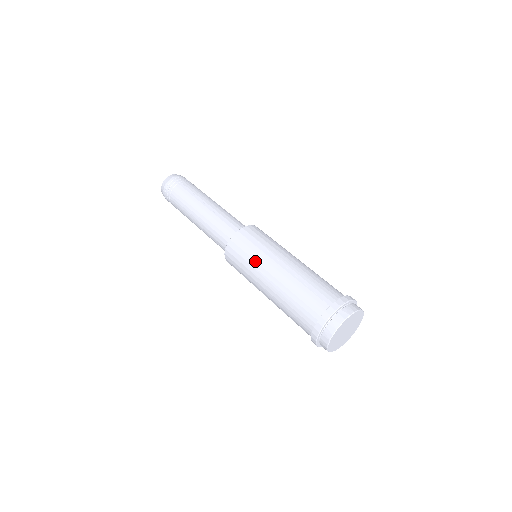
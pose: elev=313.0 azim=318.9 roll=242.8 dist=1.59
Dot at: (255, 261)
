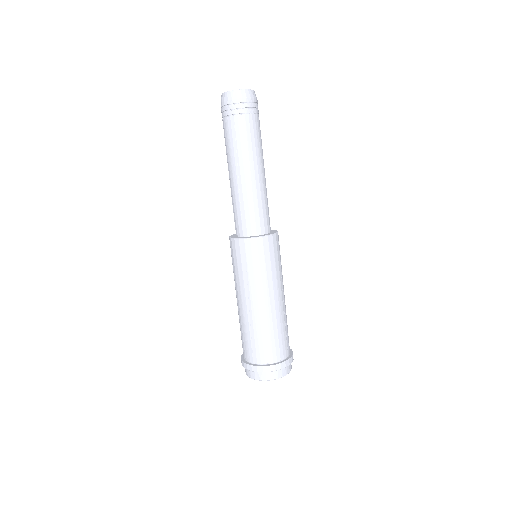
Dot at: (236, 278)
